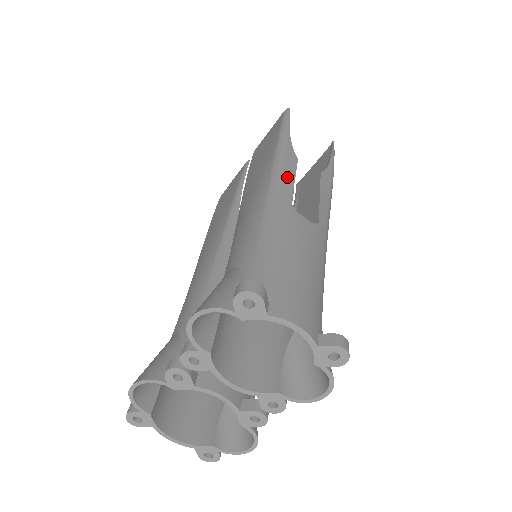
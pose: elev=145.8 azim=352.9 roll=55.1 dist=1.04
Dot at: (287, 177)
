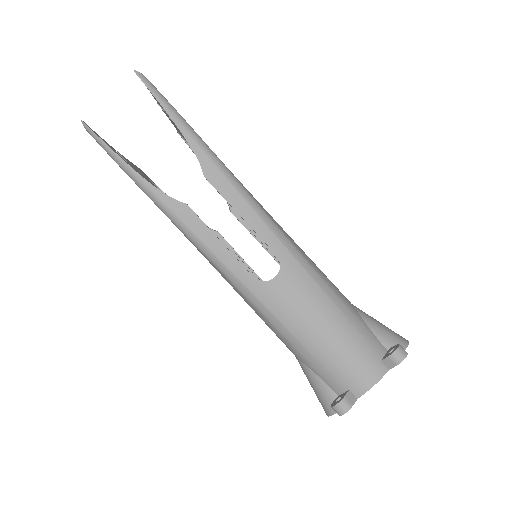
Dot at: (217, 250)
